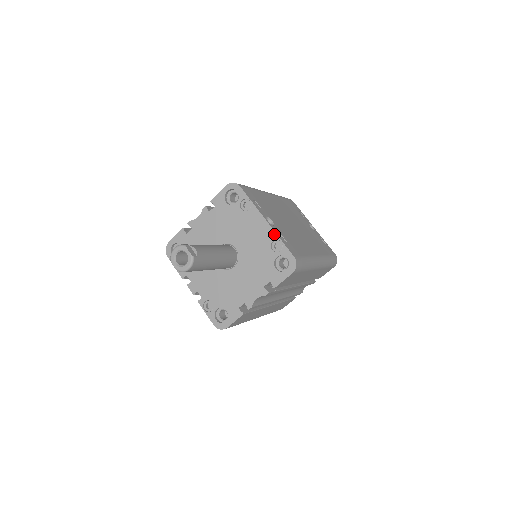
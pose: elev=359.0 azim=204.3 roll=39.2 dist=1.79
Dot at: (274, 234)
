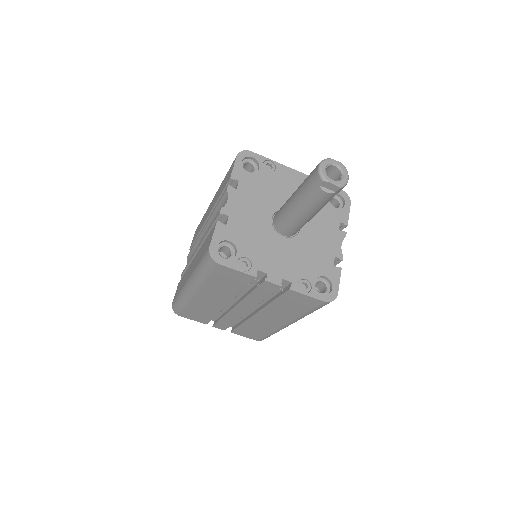
Dot at: occluded
